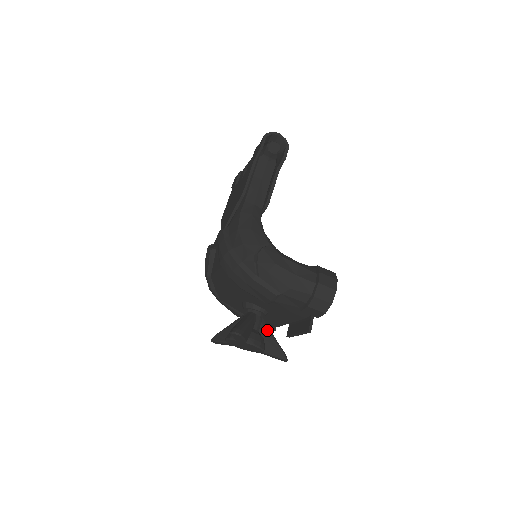
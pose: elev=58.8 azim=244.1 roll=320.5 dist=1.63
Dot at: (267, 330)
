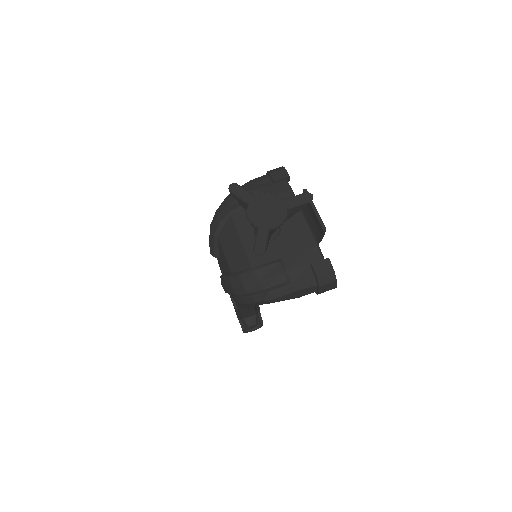
Dot at: occluded
